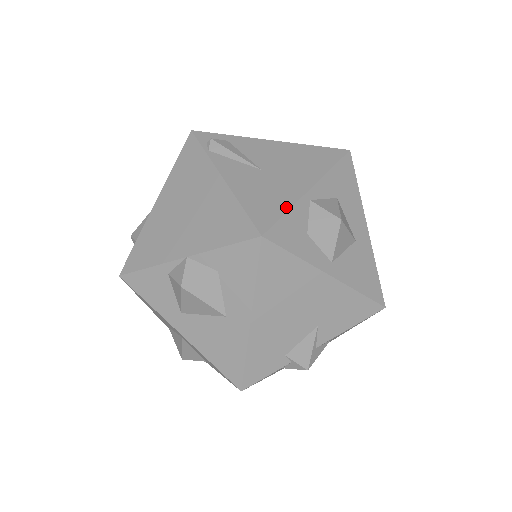
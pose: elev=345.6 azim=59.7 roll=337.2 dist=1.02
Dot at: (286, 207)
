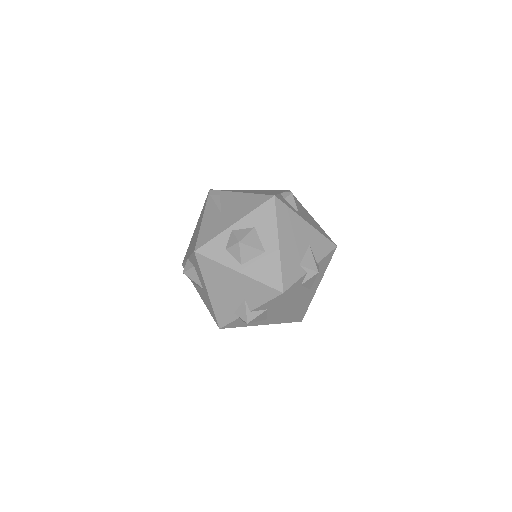
Dot at: (215, 235)
